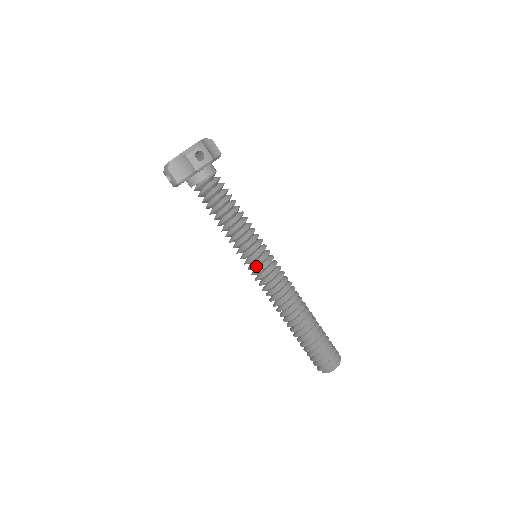
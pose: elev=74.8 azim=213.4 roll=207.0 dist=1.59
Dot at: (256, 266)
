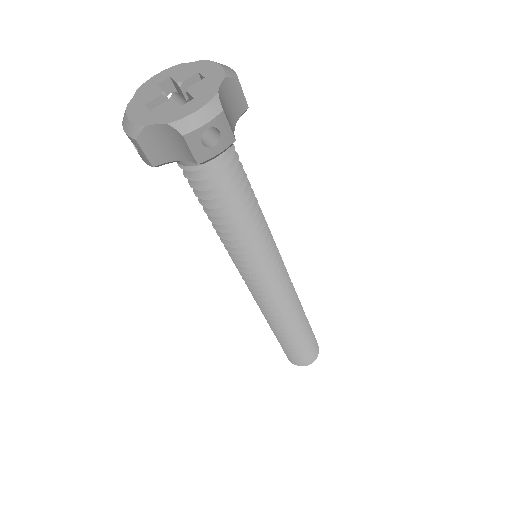
Dot at: (254, 278)
